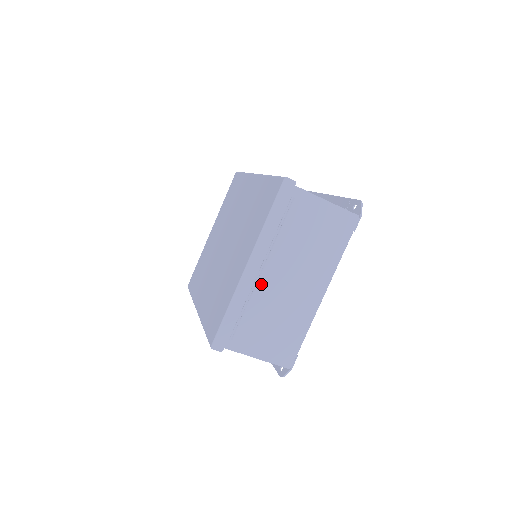
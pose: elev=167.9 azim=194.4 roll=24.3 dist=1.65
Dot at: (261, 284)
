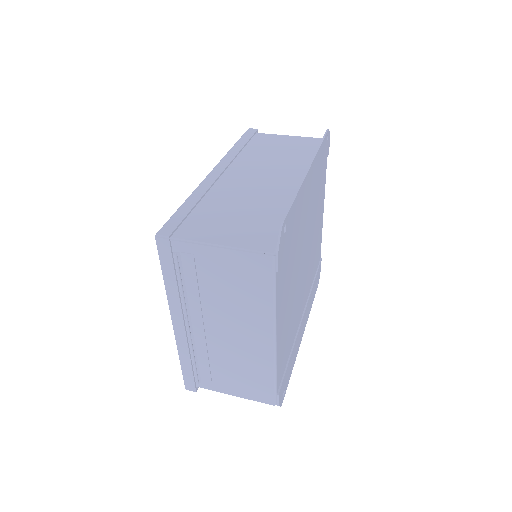
Dot at: (198, 337)
